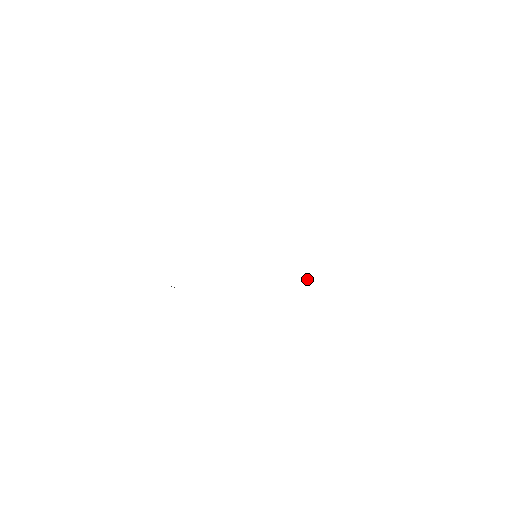
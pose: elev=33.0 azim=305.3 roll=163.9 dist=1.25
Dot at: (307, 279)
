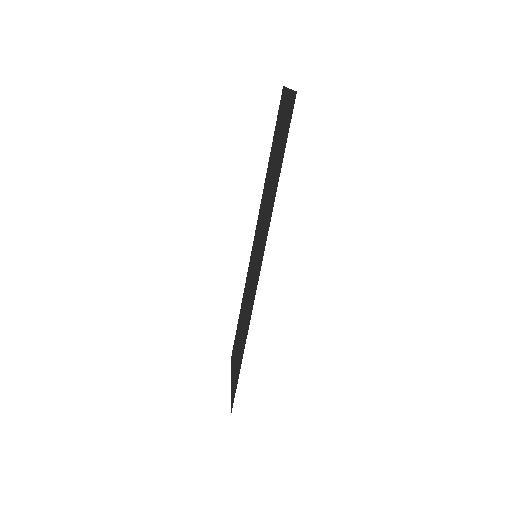
Dot at: (239, 344)
